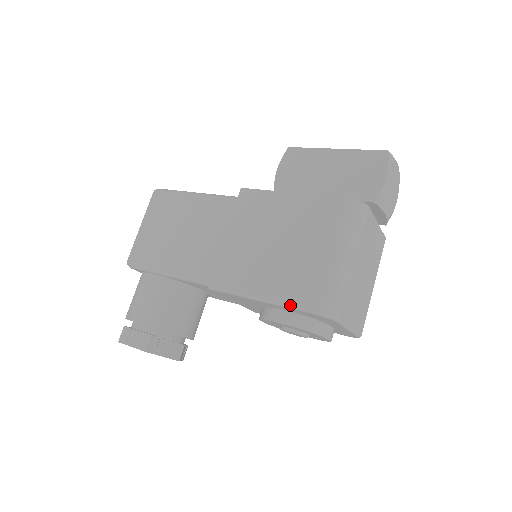
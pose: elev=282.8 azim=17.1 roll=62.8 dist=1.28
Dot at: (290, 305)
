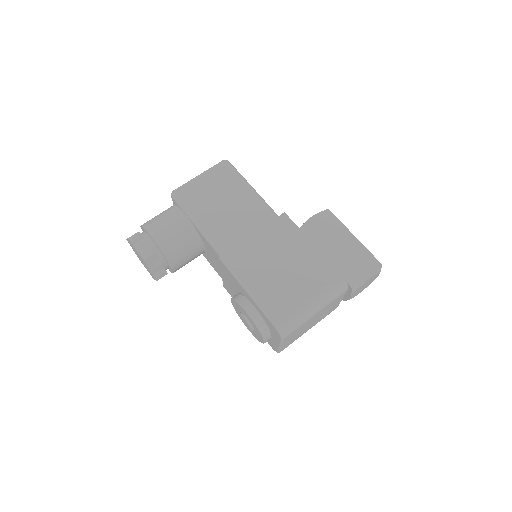
Dot at: (264, 309)
